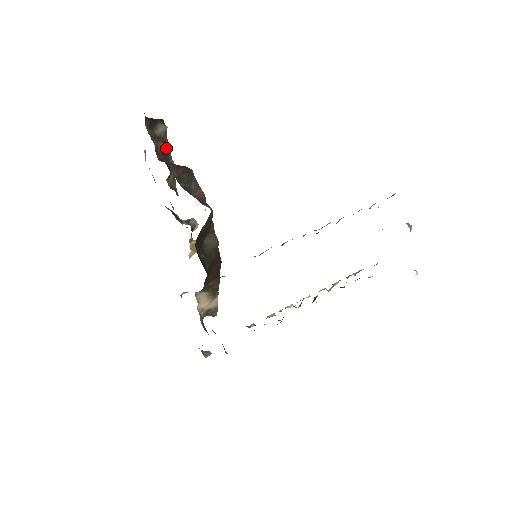
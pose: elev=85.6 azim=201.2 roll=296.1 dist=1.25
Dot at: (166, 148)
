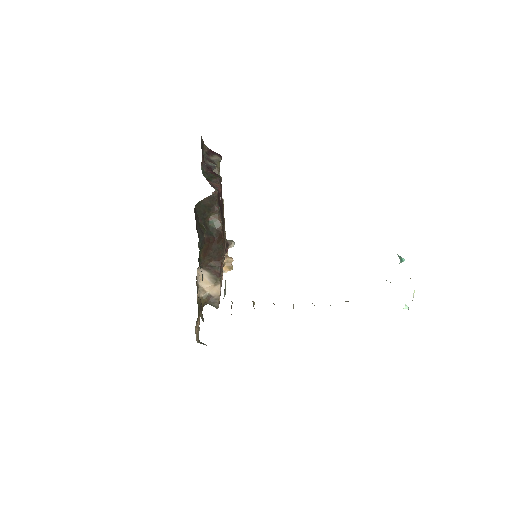
Dot at: (212, 165)
